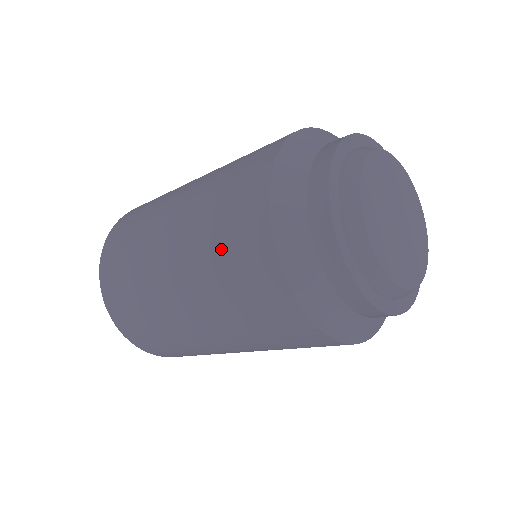
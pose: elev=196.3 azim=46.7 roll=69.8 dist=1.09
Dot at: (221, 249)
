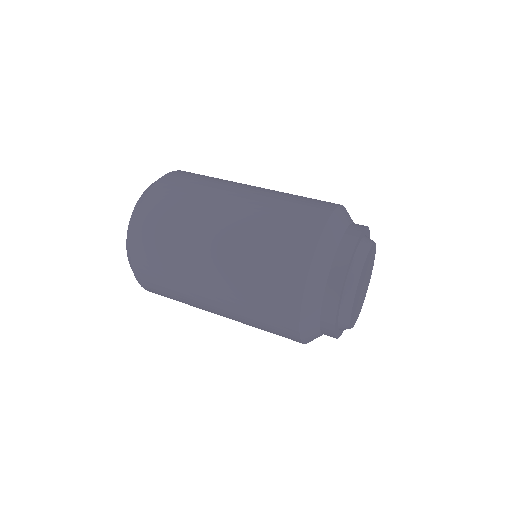
Dot at: occluded
